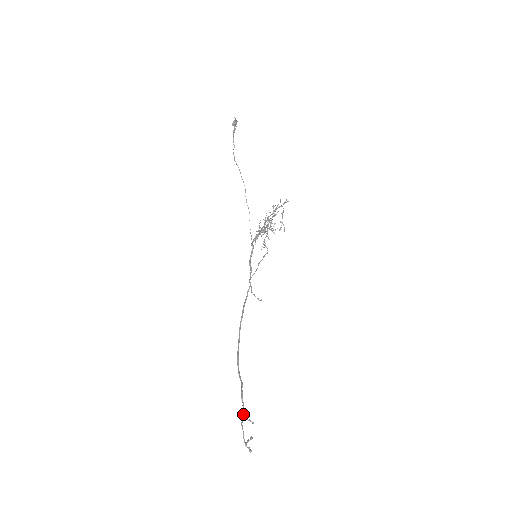
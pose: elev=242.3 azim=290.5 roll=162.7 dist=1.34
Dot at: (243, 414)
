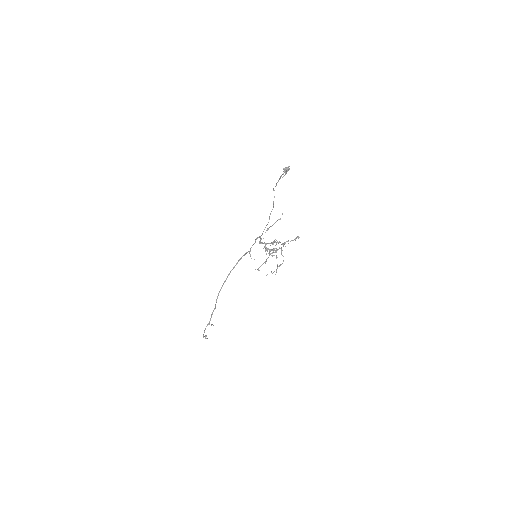
Dot at: (208, 324)
